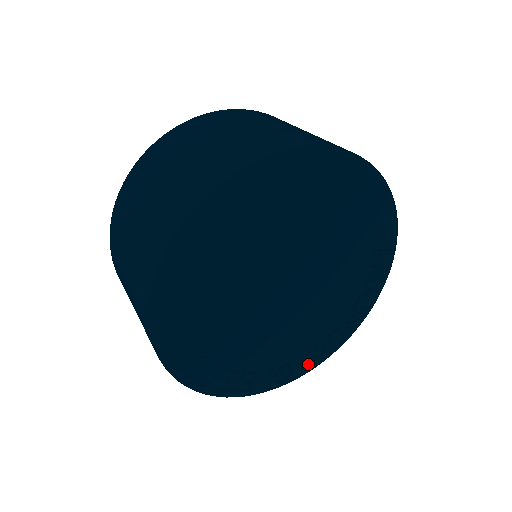
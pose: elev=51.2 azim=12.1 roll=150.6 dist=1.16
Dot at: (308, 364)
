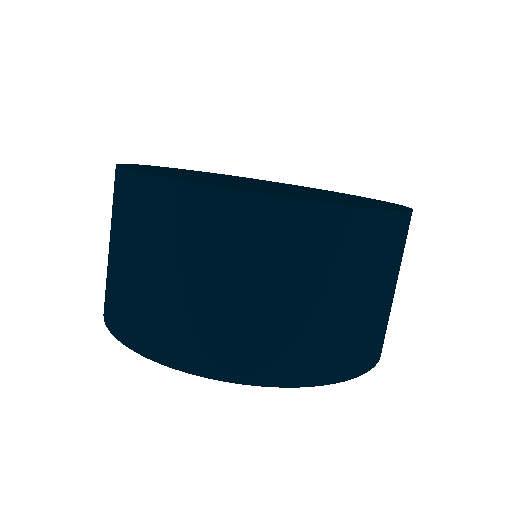
Dot at: occluded
